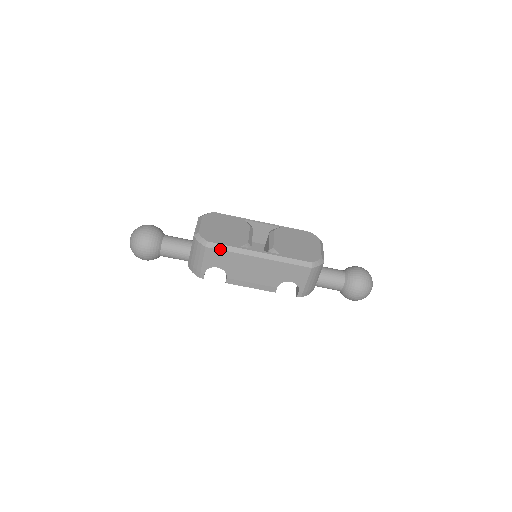
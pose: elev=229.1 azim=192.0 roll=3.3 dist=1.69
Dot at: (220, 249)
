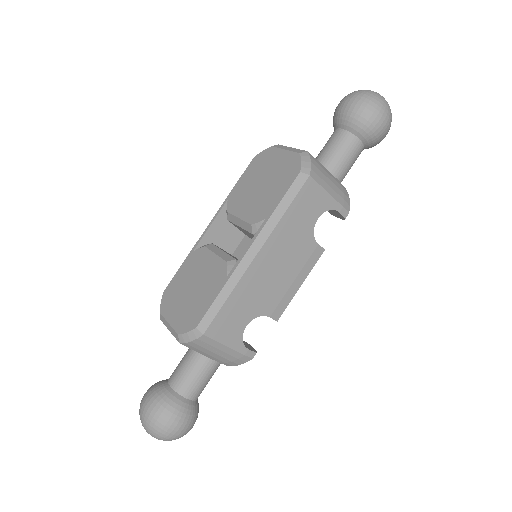
Dot at: (216, 313)
